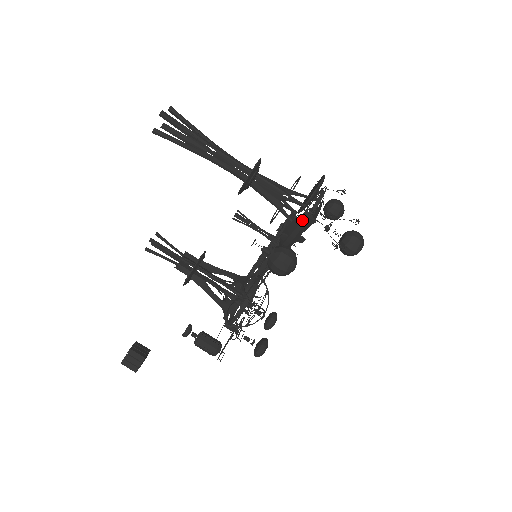
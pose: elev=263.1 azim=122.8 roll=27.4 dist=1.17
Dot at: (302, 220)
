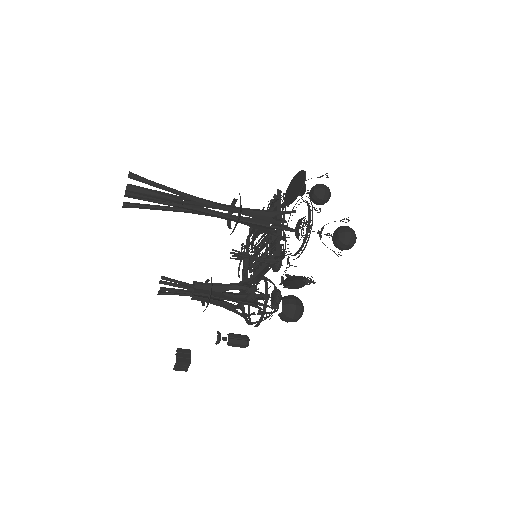
Dot at: (302, 285)
